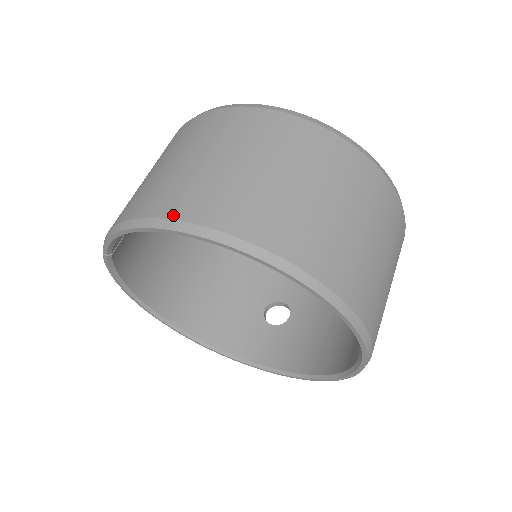
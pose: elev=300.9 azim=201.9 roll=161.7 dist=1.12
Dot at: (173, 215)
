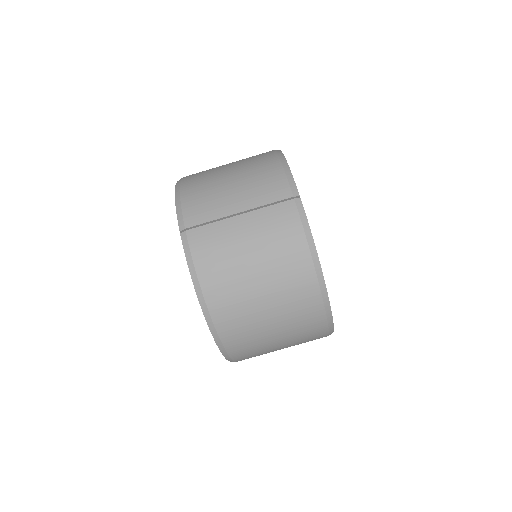
Dot at: (219, 329)
